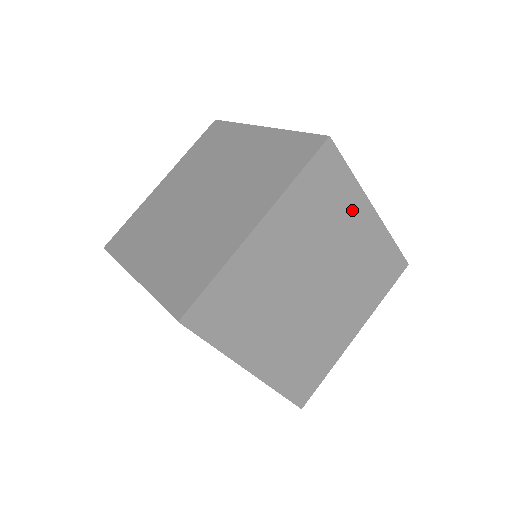
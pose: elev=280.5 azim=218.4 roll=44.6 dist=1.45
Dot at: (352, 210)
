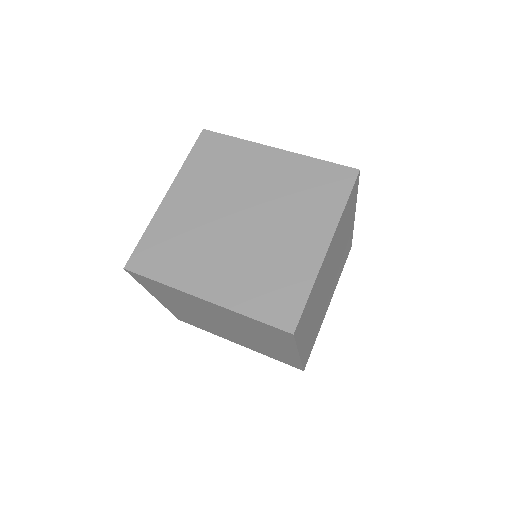
Dot at: (252, 157)
